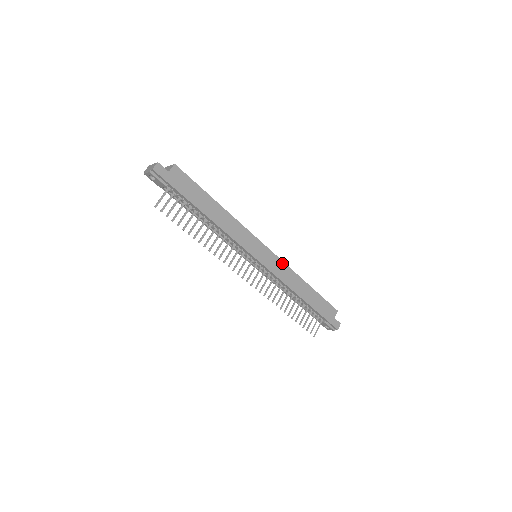
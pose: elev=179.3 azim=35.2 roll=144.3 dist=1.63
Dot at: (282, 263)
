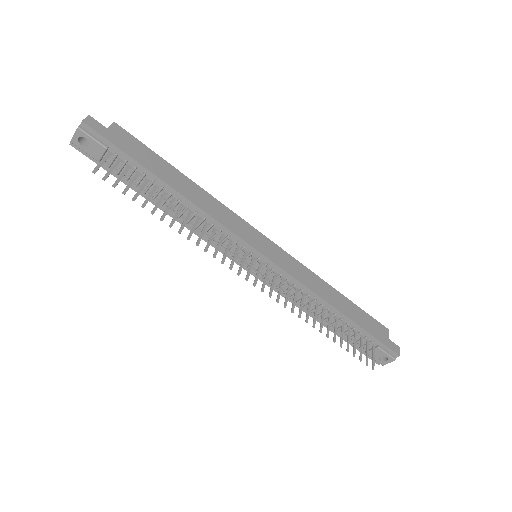
Dot at: (294, 261)
